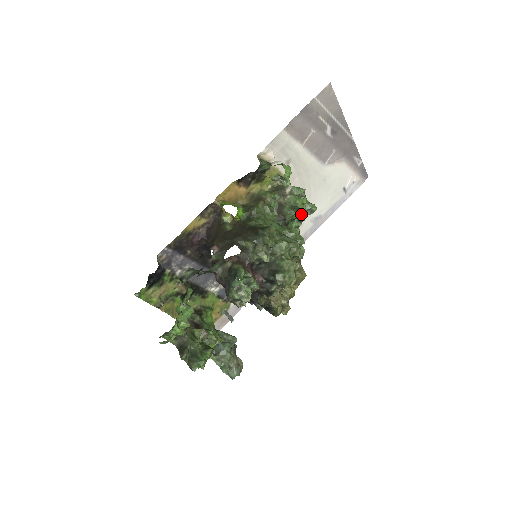
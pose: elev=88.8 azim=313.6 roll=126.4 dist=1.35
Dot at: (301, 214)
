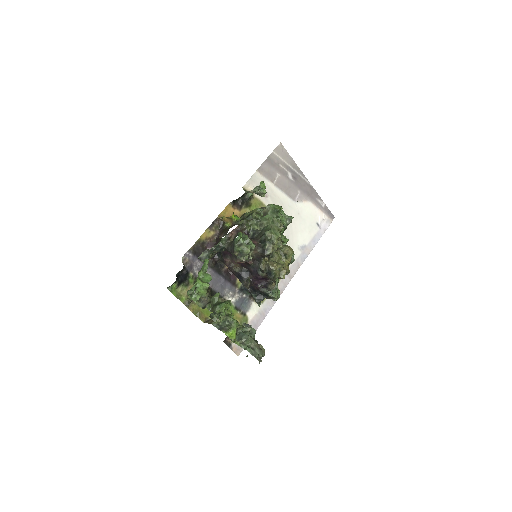
Dot at: (281, 219)
